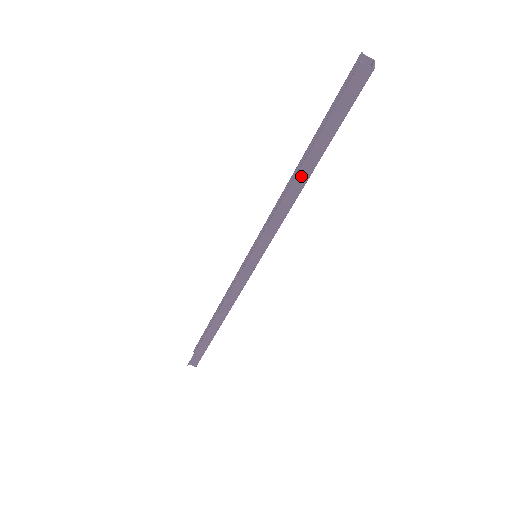
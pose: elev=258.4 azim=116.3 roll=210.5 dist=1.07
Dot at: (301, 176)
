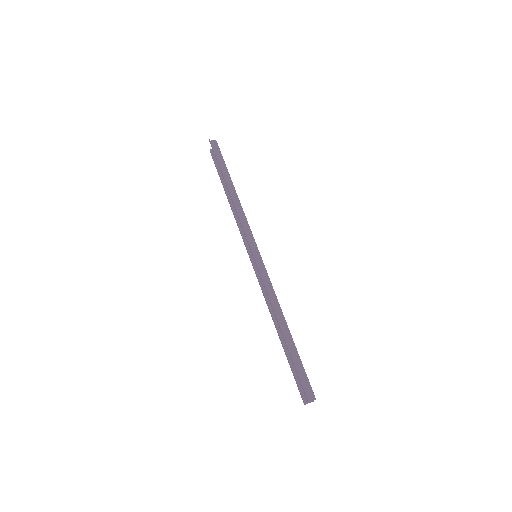
Dot at: (231, 190)
